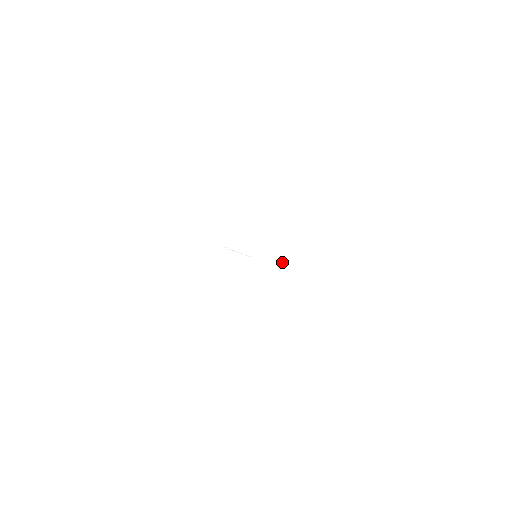
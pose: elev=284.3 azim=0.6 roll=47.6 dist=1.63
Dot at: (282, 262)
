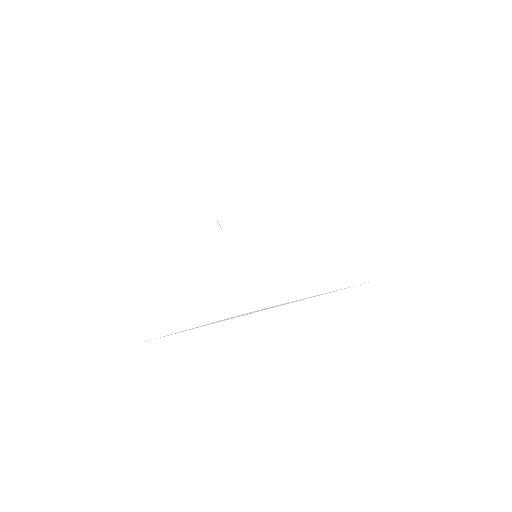
Dot at: (292, 302)
